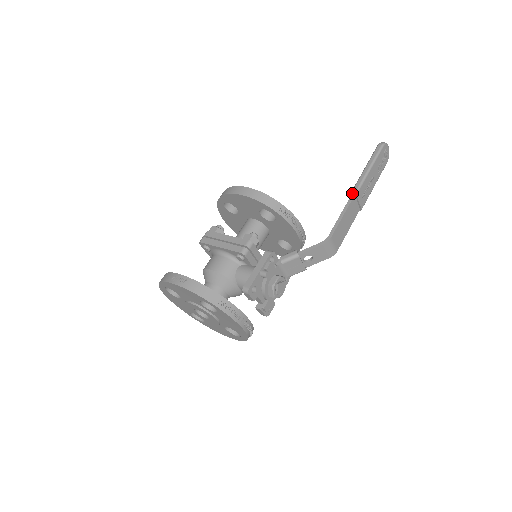
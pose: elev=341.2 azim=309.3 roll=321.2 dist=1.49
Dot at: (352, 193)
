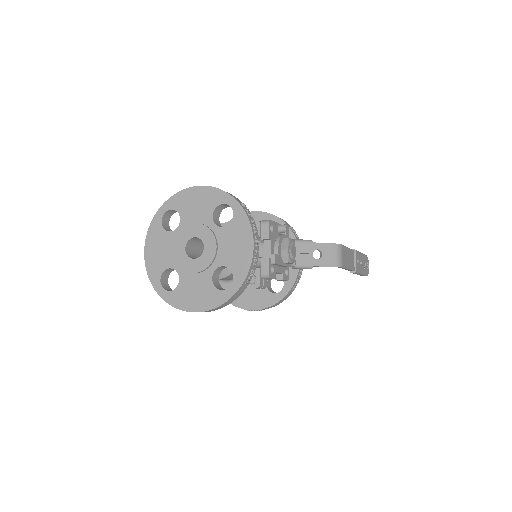
Dot at: occluded
